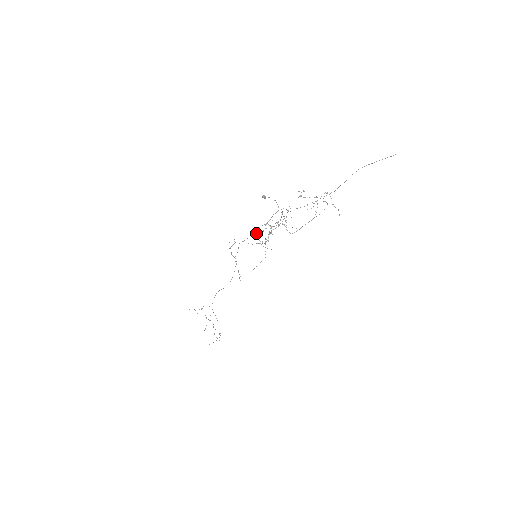
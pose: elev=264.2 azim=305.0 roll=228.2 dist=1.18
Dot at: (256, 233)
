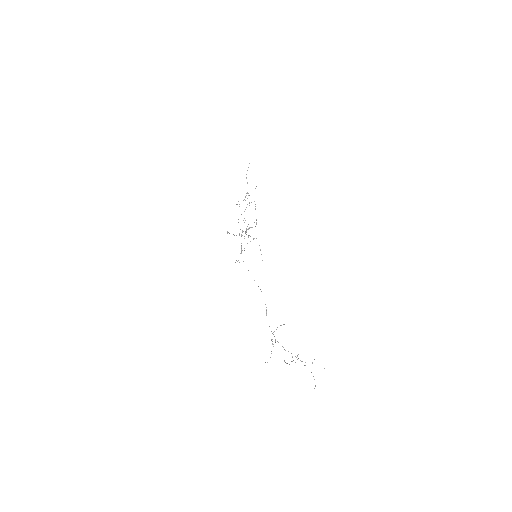
Dot at: (241, 236)
